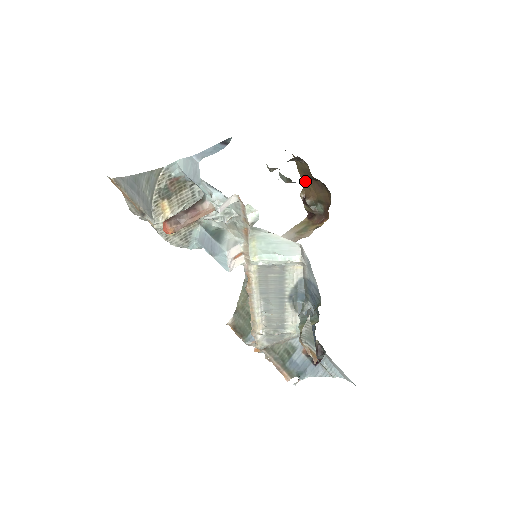
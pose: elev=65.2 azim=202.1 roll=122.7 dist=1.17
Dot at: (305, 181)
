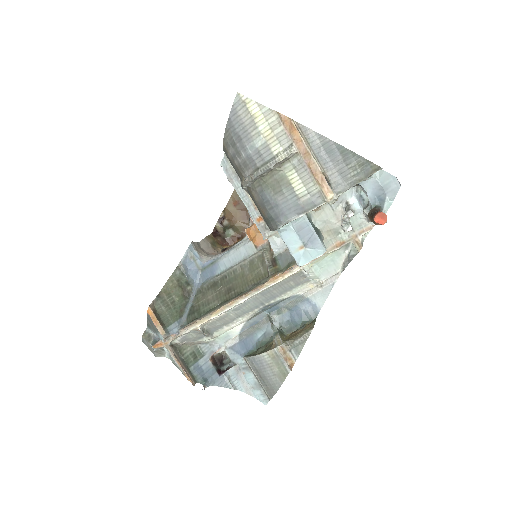
Dot at: (232, 205)
